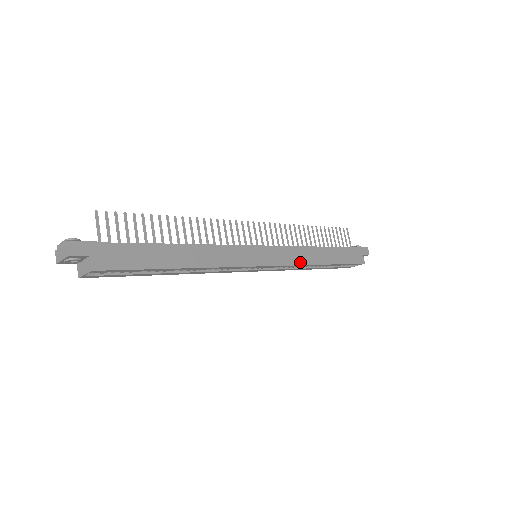
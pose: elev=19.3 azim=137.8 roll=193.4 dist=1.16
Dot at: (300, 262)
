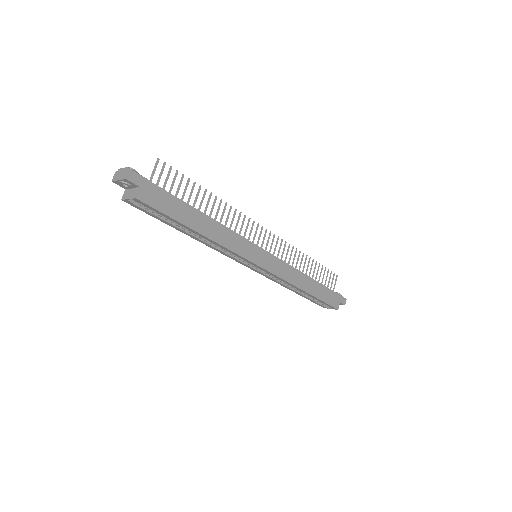
Dot at: (287, 279)
